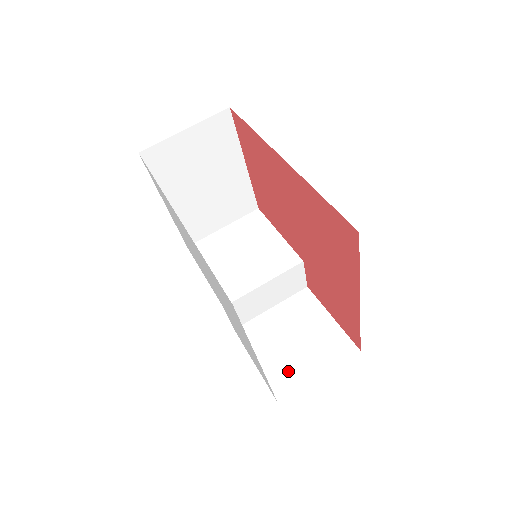
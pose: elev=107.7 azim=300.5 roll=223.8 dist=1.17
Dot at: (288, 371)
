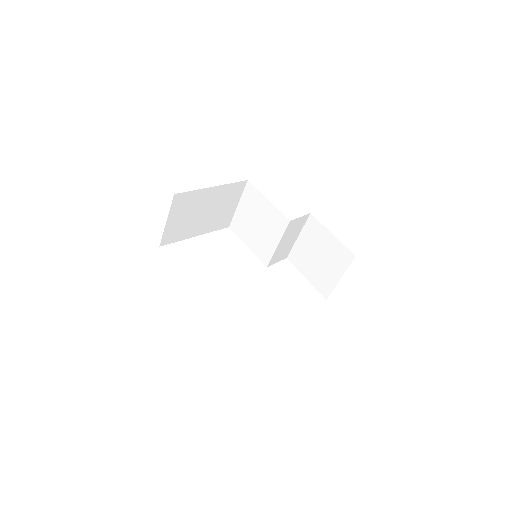
Dot at: (324, 280)
